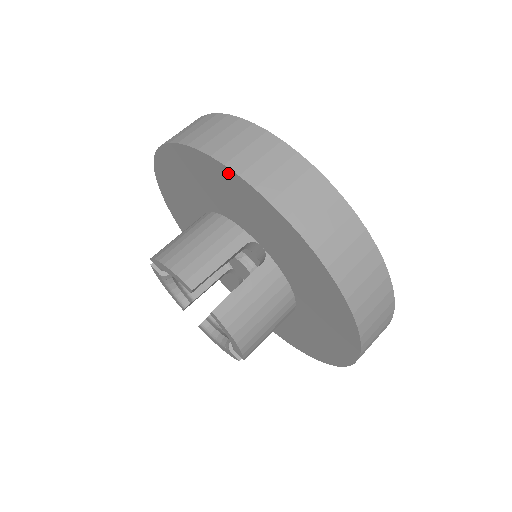
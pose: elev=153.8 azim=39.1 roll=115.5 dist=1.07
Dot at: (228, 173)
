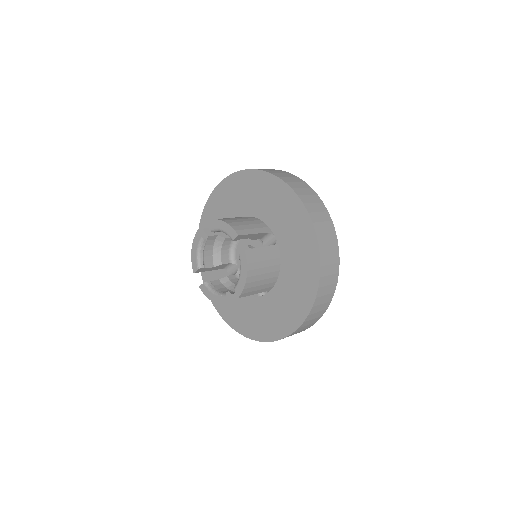
Dot at: (284, 187)
